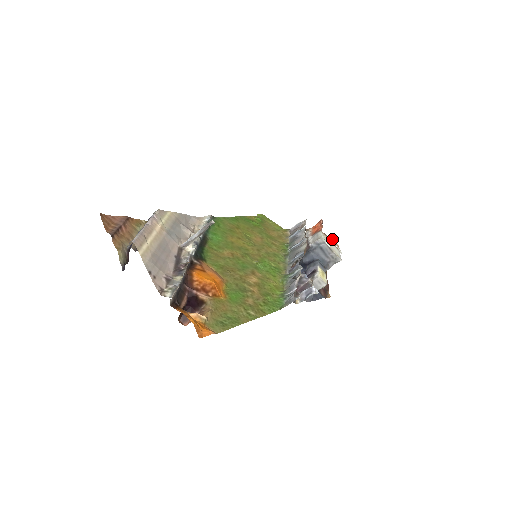
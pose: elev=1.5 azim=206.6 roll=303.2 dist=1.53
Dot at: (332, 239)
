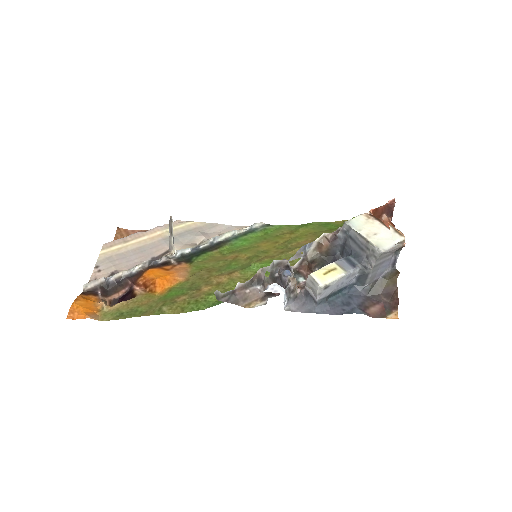
Dot at: (389, 223)
